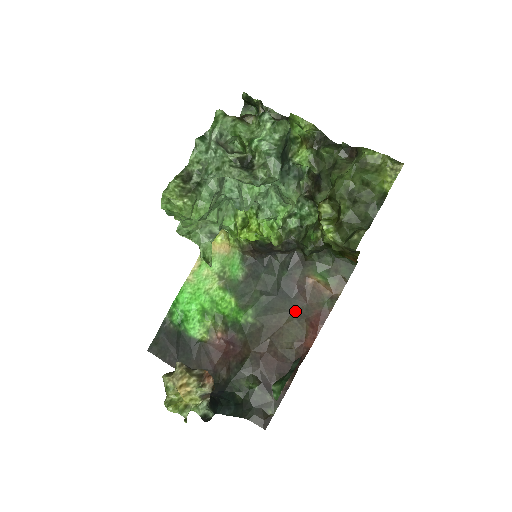
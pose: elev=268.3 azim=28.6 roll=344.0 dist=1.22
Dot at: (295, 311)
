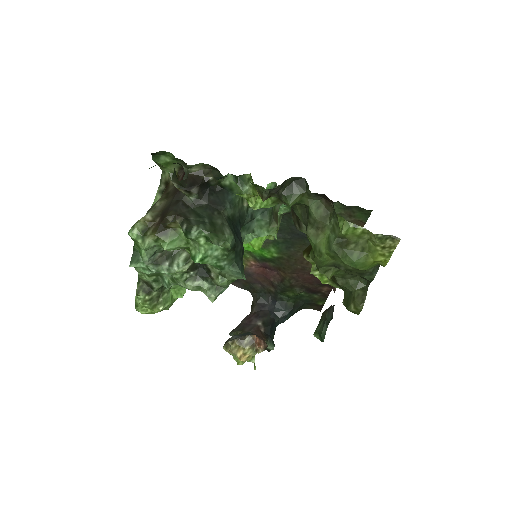
Dot at: occluded
